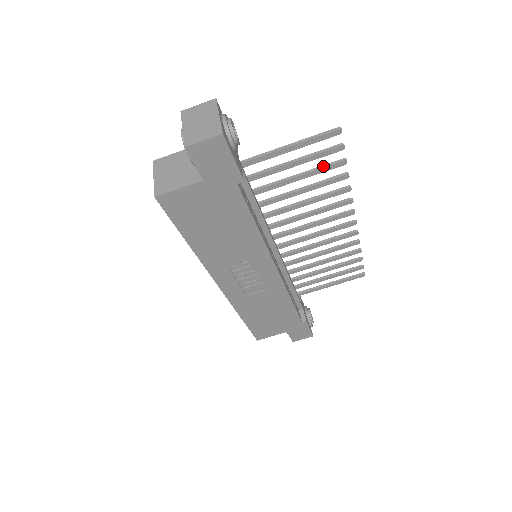
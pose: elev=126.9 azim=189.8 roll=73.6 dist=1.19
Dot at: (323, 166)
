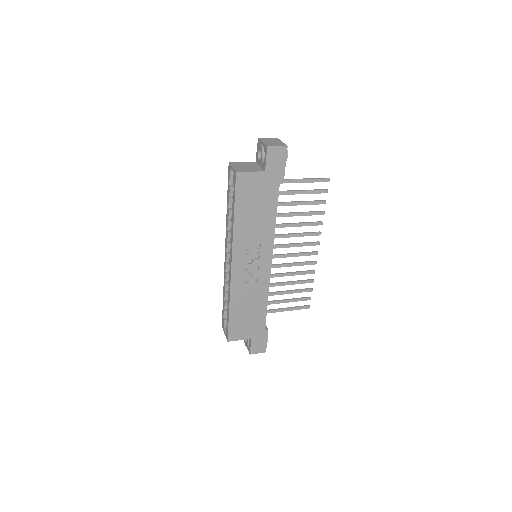
Dot at: (314, 201)
